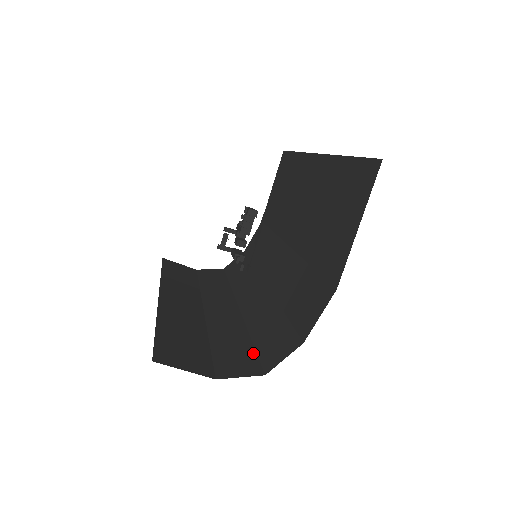
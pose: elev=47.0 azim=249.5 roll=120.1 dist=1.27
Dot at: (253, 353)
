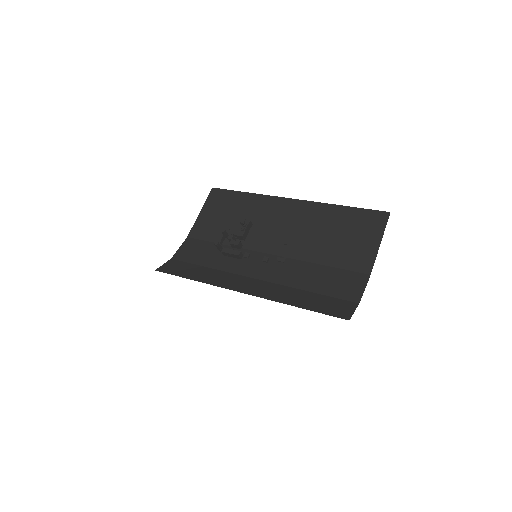
Dot at: (319, 312)
